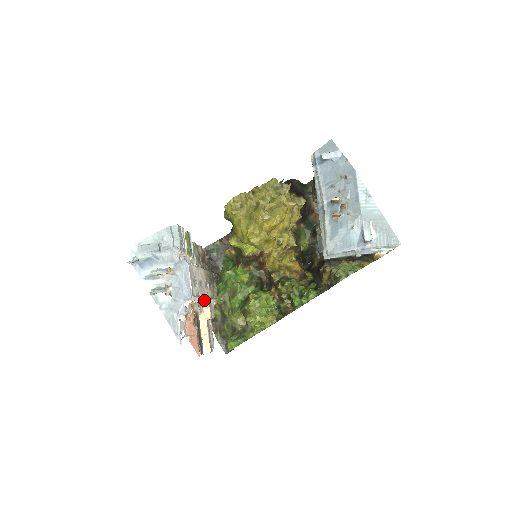
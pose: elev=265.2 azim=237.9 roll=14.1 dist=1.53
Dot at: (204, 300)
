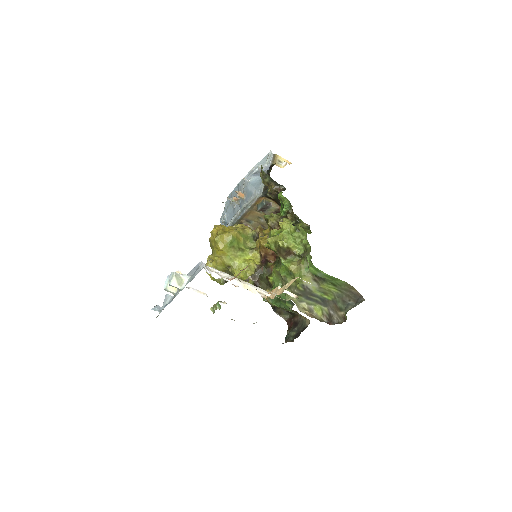
Dot at: occluded
